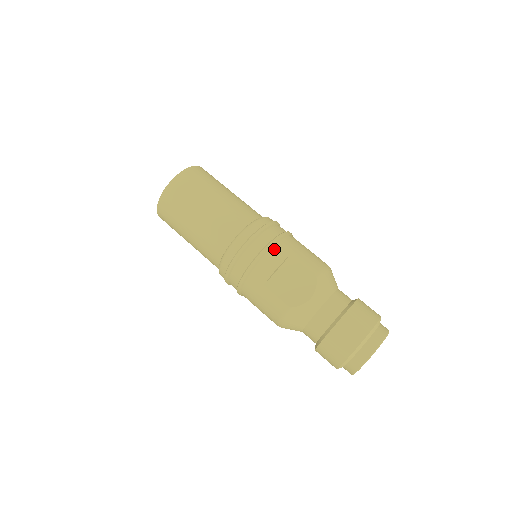
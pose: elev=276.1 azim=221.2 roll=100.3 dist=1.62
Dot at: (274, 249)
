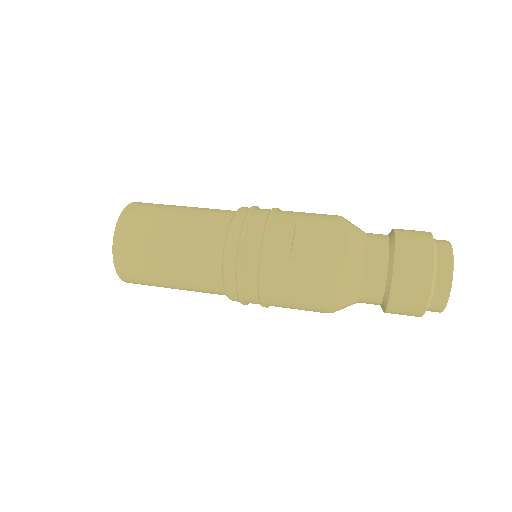
Dot at: (276, 223)
